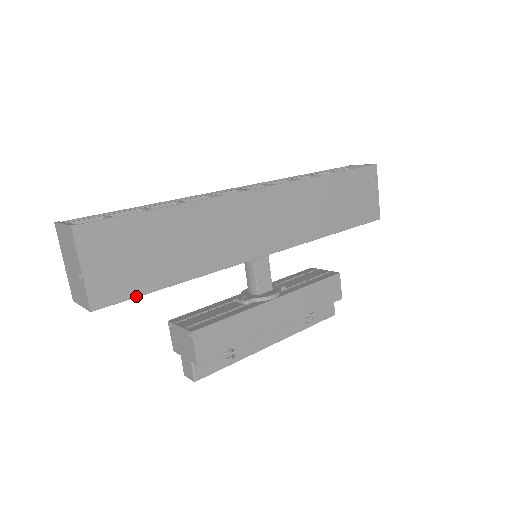
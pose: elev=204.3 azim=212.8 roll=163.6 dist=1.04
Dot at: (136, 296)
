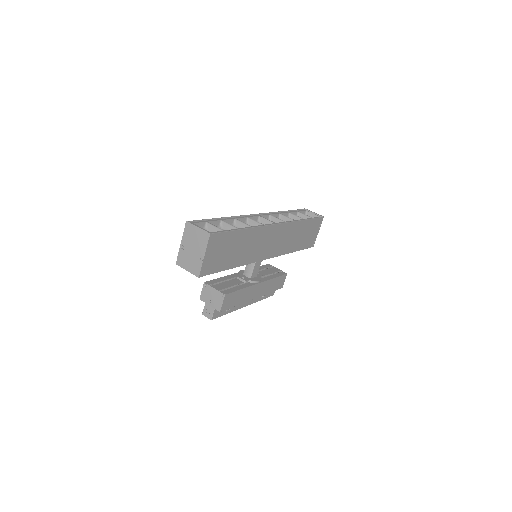
Dot at: (215, 272)
